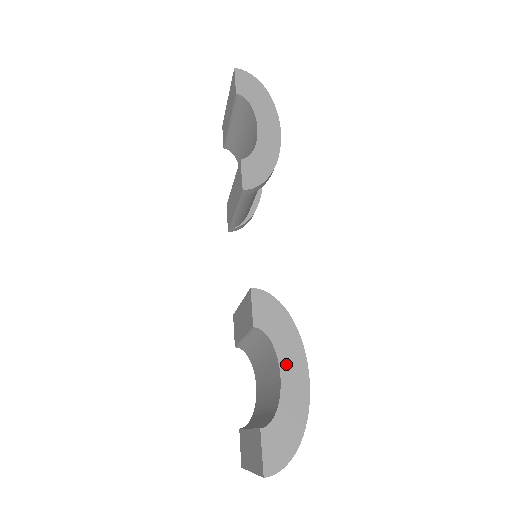
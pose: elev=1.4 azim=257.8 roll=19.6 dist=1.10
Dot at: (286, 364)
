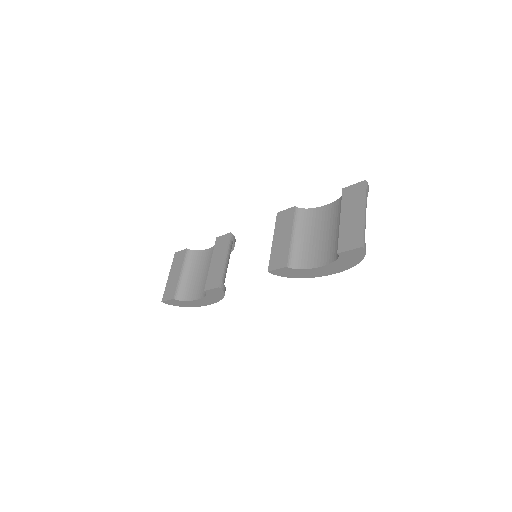
Dot at: occluded
